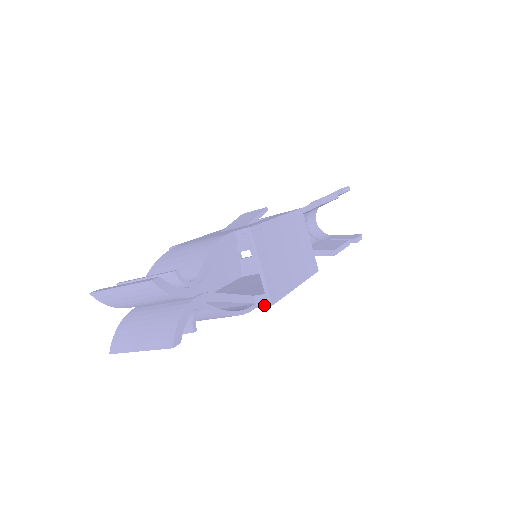
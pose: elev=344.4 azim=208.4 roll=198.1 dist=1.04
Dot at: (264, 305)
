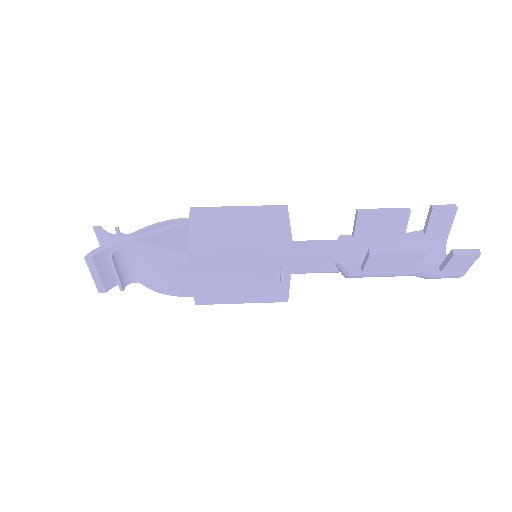
Dot at: (188, 257)
